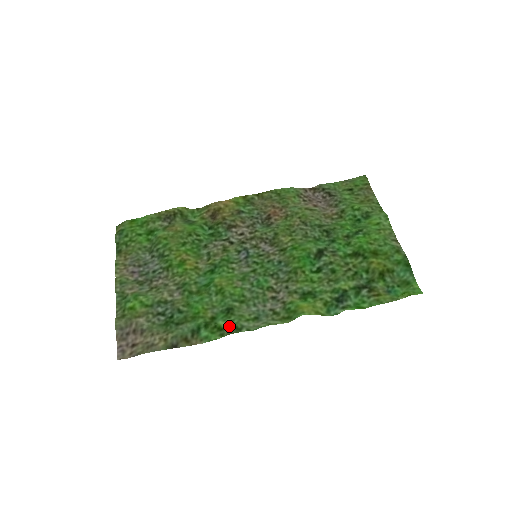
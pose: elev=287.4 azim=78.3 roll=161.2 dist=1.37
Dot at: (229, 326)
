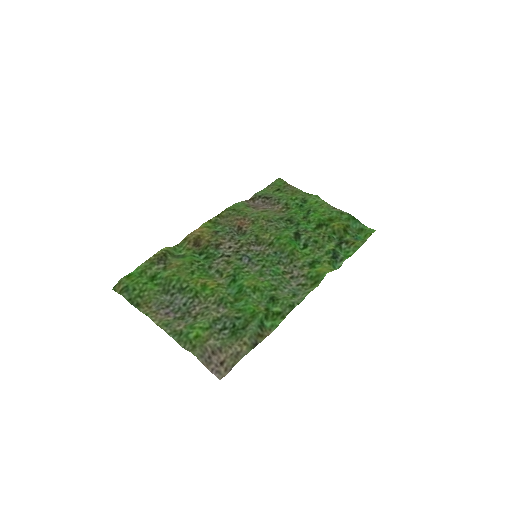
Dot at: (284, 308)
